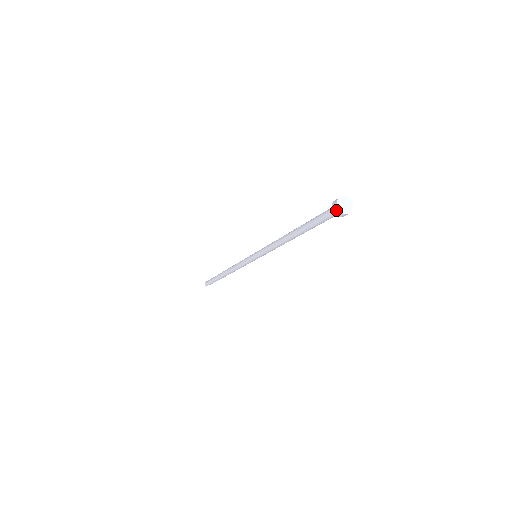
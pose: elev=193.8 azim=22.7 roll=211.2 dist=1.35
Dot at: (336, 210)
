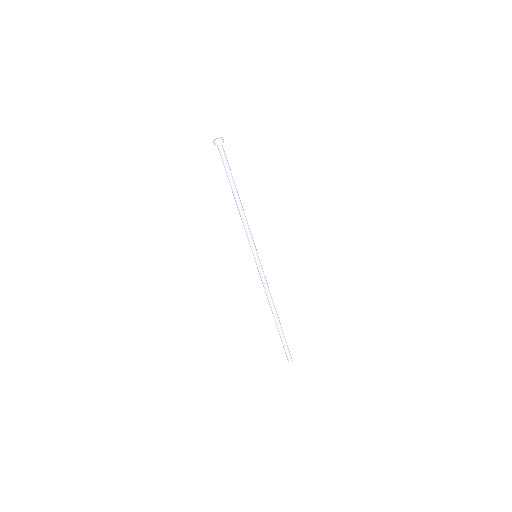
Dot at: (213, 142)
